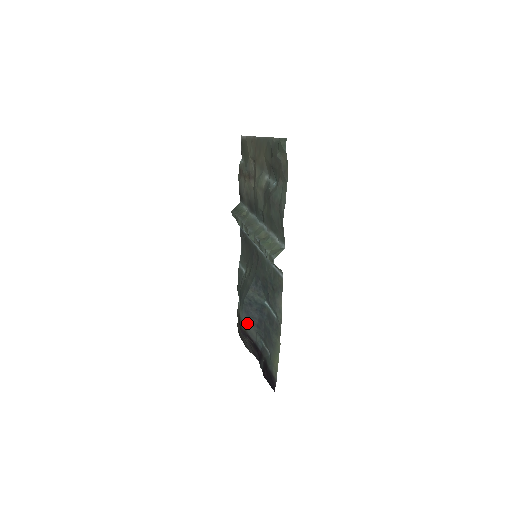
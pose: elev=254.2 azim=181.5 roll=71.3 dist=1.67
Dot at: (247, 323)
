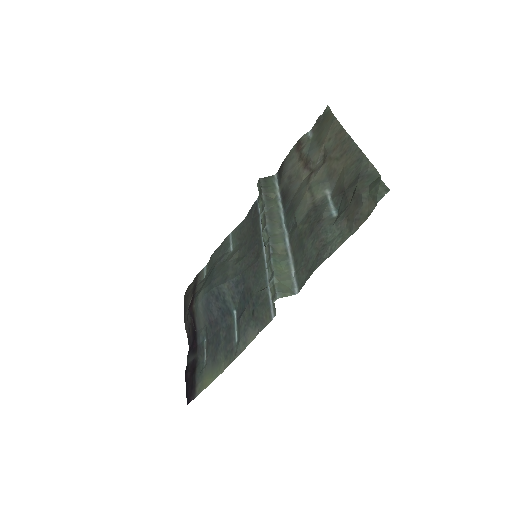
Dot at: (201, 310)
